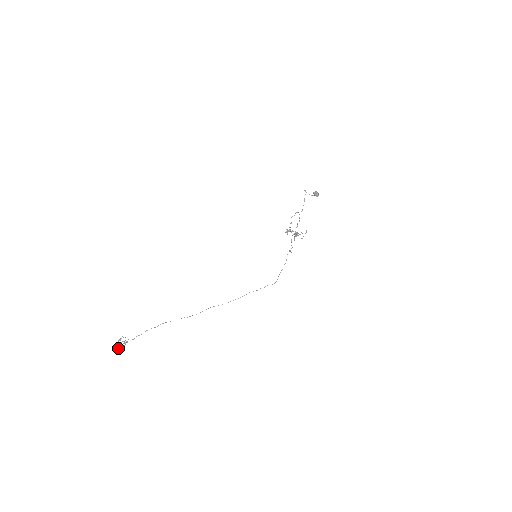
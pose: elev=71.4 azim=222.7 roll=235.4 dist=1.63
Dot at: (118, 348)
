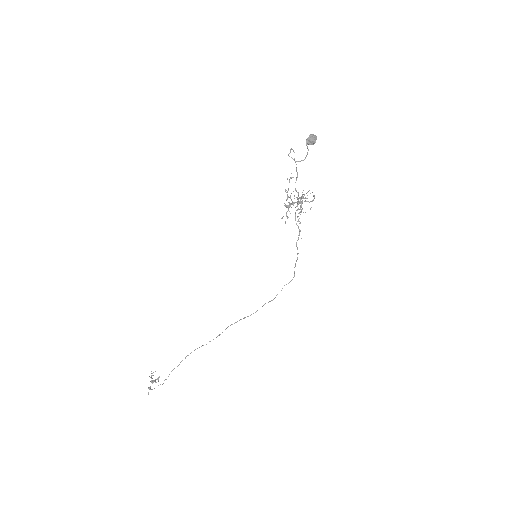
Dot at: occluded
